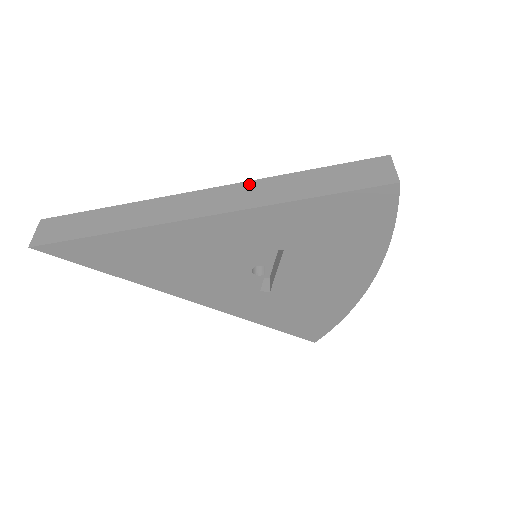
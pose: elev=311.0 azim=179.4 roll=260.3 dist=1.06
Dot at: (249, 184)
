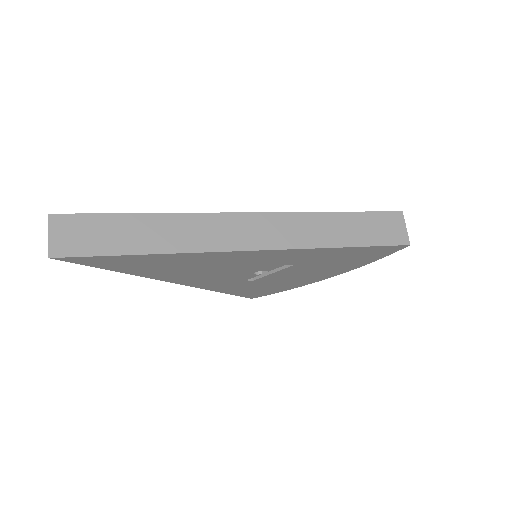
Dot at: (292, 217)
